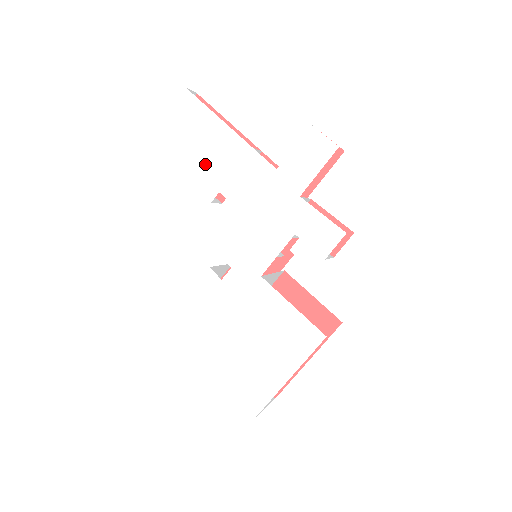
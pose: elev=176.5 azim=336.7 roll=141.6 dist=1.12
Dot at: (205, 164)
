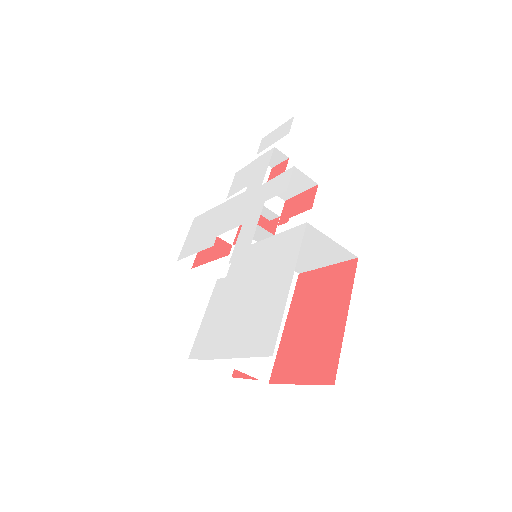
Dot at: (207, 234)
